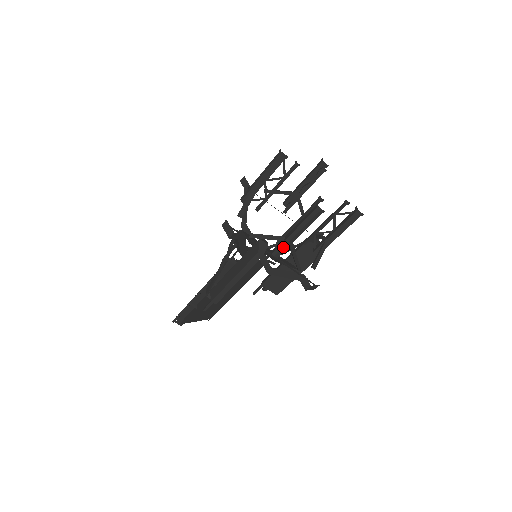
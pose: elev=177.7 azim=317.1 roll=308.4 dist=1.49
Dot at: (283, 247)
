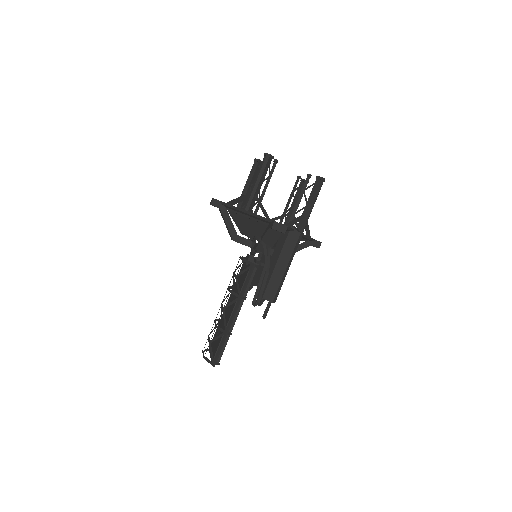
Dot at: occluded
